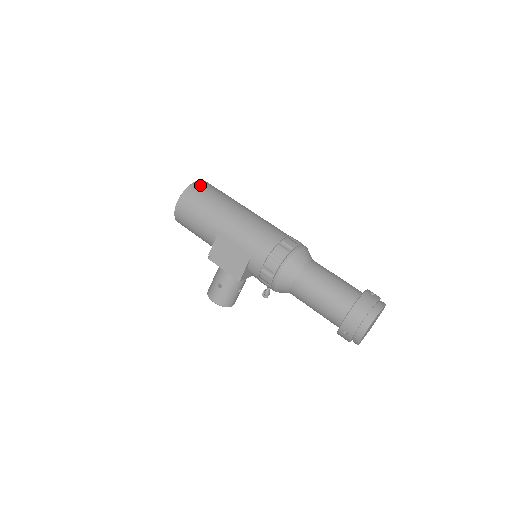
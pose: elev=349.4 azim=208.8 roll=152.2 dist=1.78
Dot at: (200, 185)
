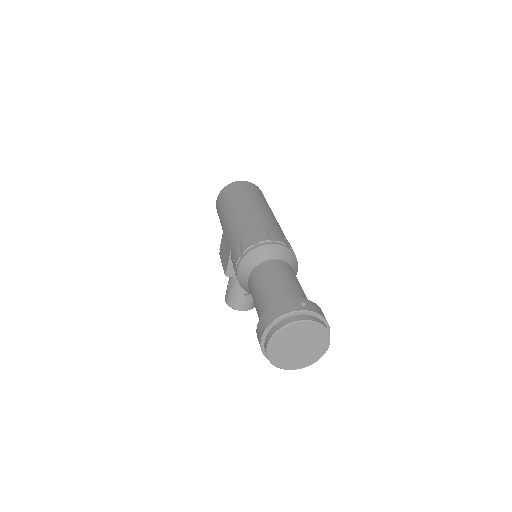
Dot at: (237, 184)
